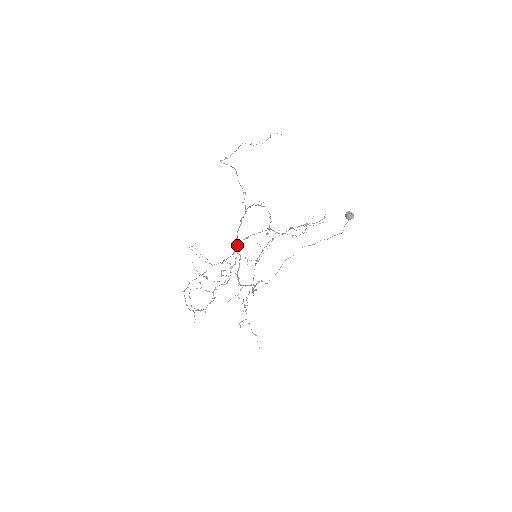
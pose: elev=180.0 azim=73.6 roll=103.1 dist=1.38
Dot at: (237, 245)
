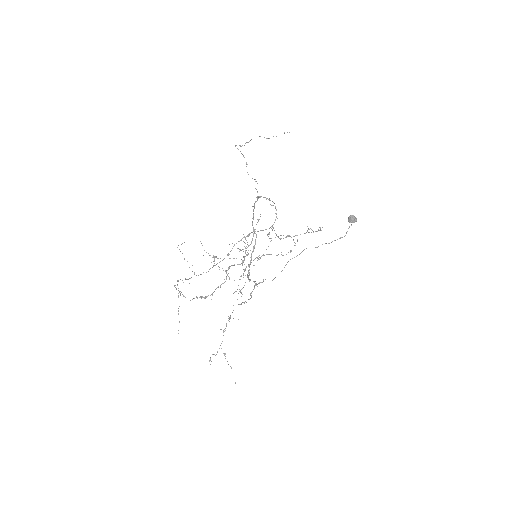
Dot at: (234, 245)
